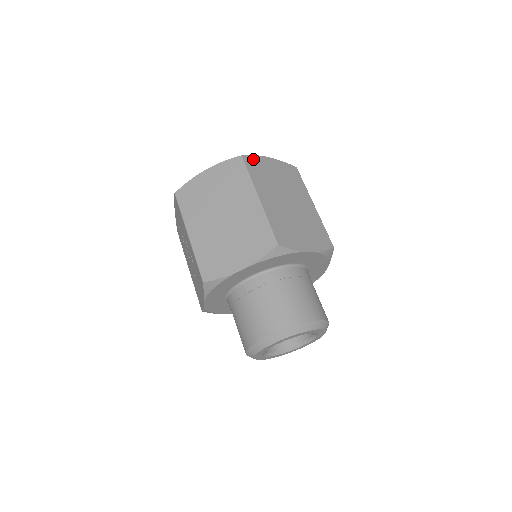
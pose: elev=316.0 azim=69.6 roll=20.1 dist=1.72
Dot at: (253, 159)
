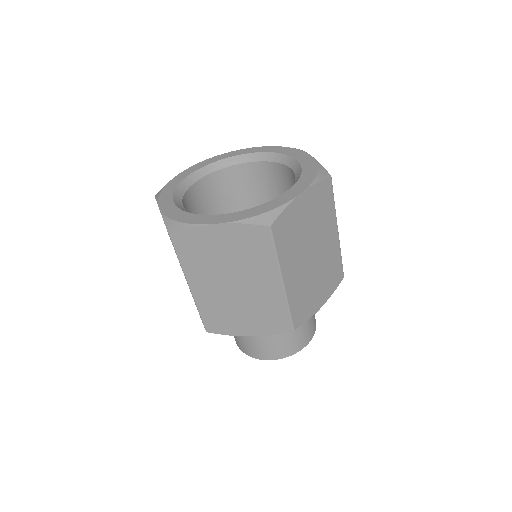
Dot at: (283, 218)
